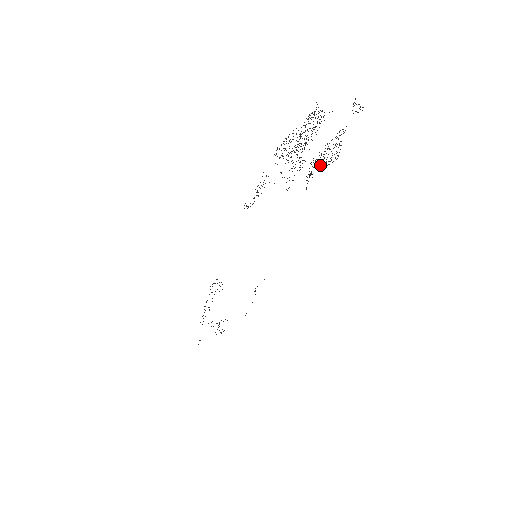
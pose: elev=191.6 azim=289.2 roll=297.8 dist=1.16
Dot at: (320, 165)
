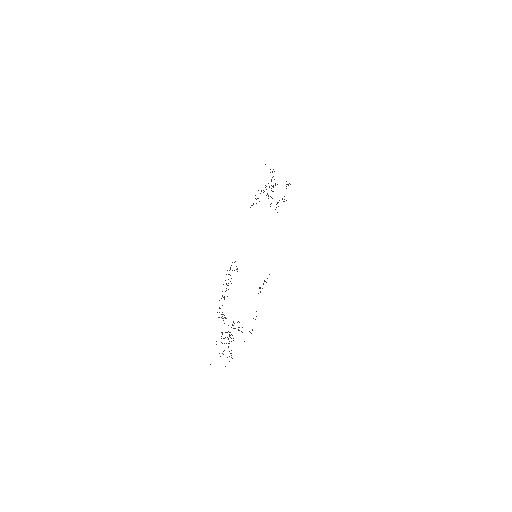
Dot at: occluded
